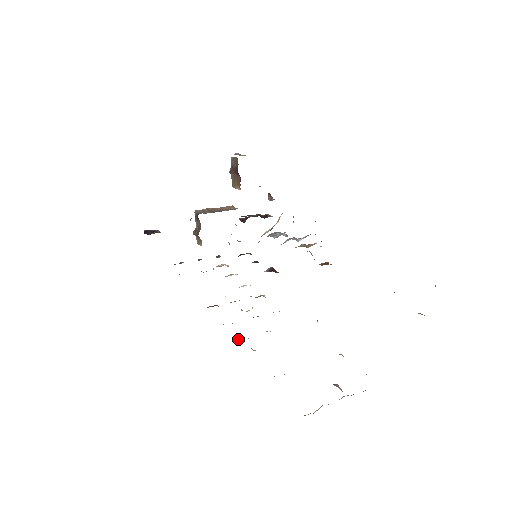
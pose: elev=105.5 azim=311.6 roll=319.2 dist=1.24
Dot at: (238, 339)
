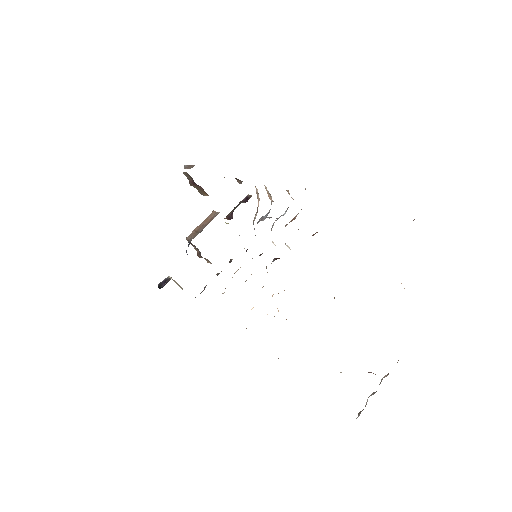
Dot at: occluded
